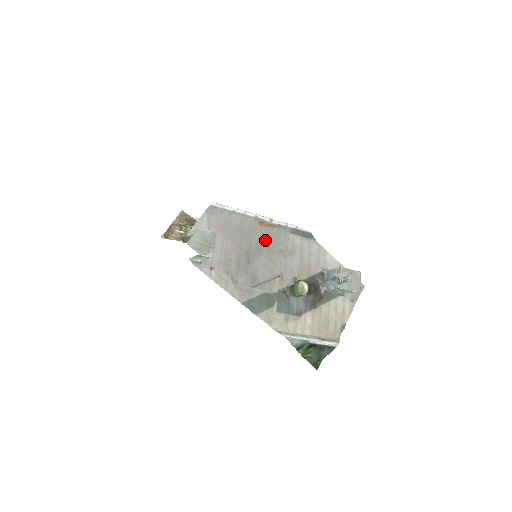
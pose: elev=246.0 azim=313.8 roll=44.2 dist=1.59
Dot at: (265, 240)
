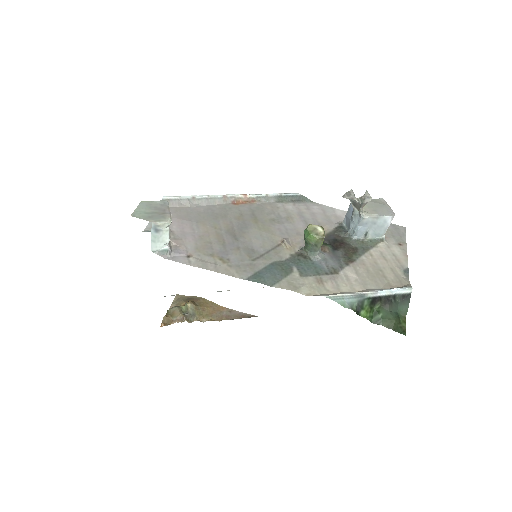
Dot at: (247, 215)
